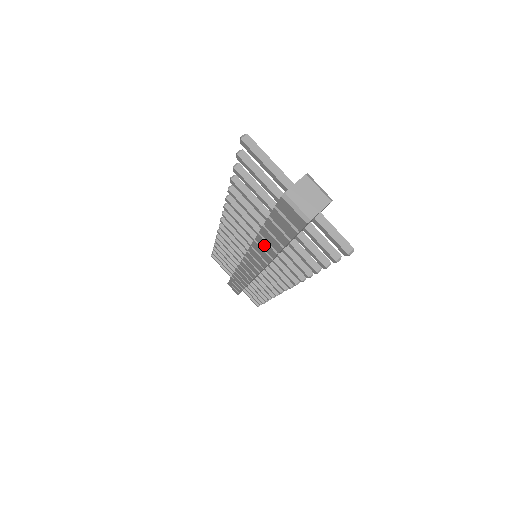
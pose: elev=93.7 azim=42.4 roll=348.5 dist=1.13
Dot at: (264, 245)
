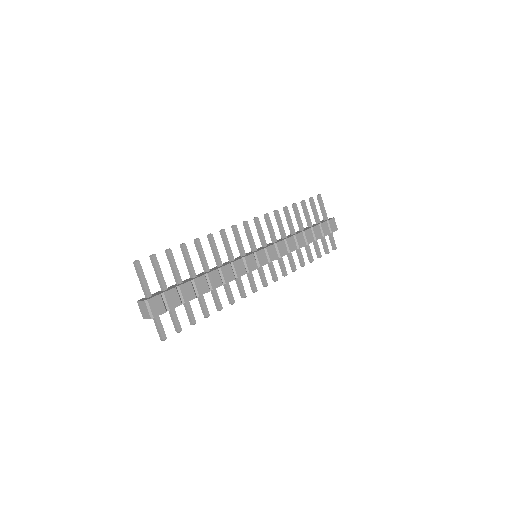
Dot at: occluded
